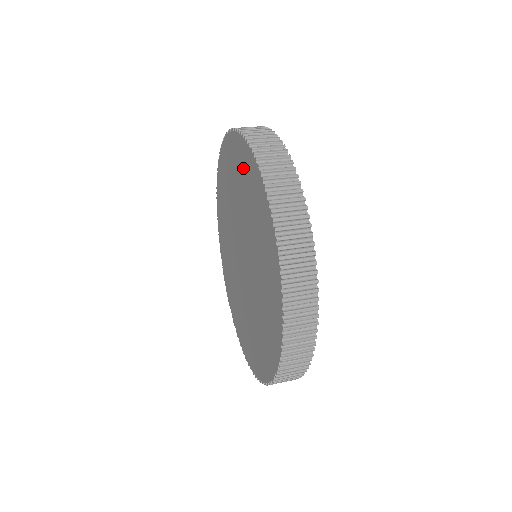
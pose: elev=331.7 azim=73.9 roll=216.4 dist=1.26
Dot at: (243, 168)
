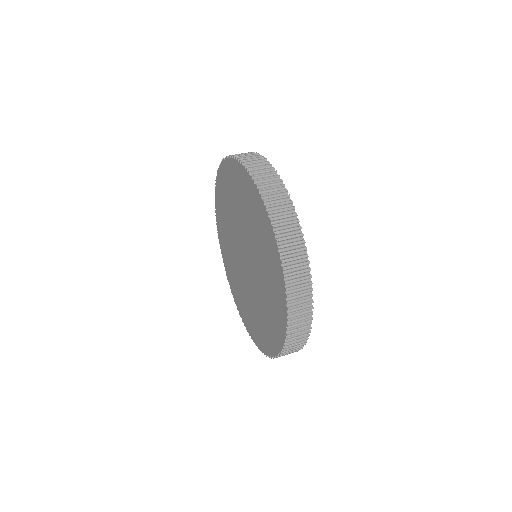
Dot at: (240, 185)
